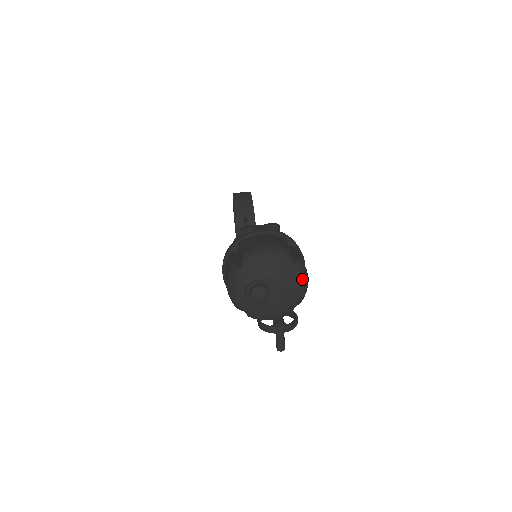
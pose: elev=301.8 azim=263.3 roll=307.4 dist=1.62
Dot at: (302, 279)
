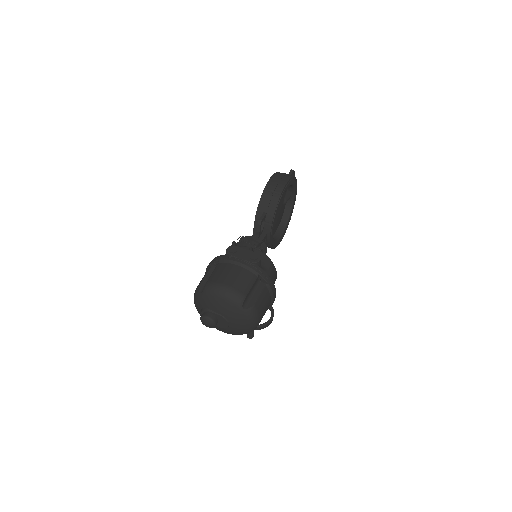
Dot at: (249, 322)
